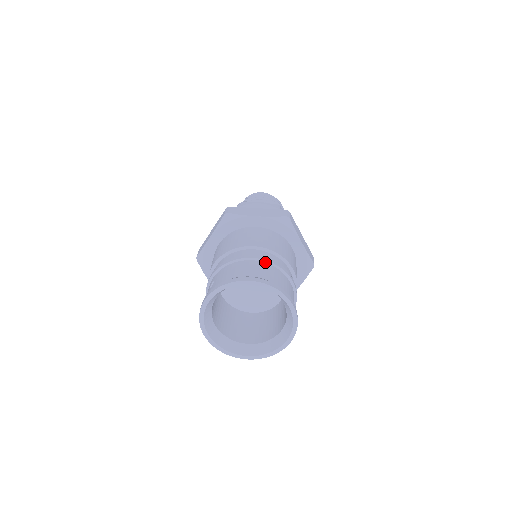
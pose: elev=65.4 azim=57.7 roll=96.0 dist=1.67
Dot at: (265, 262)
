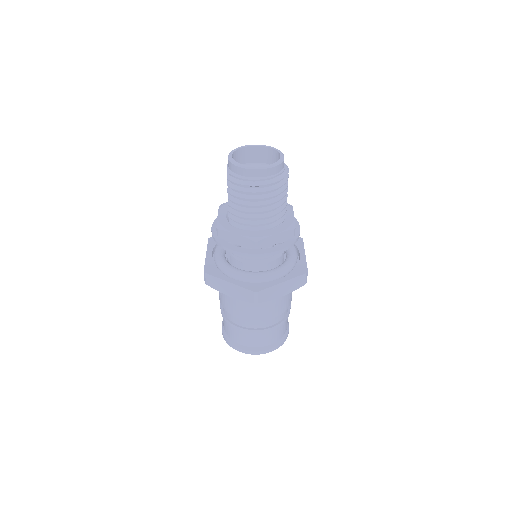
Dot at: (247, 331)
